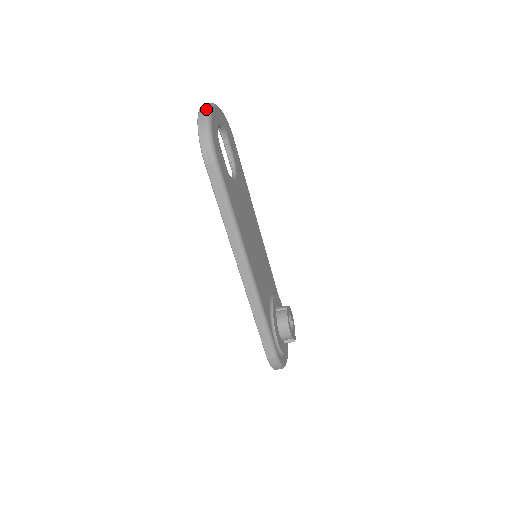
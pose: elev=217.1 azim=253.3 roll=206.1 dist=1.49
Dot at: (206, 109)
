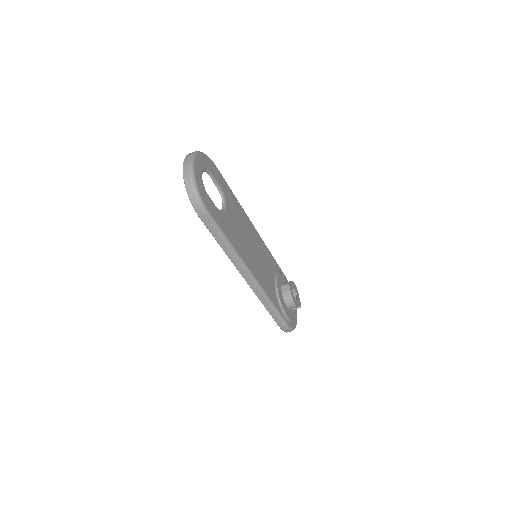
Dot at: (189, 169)
